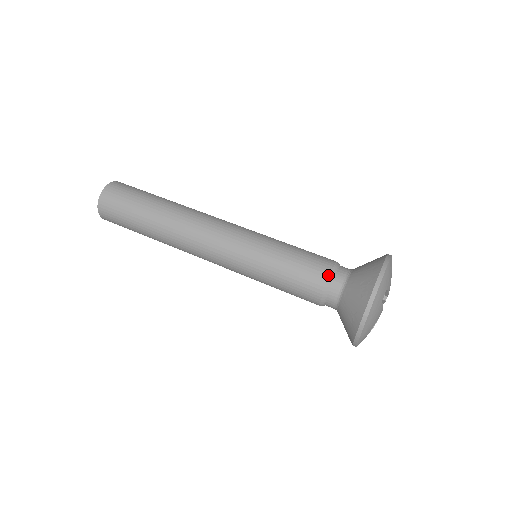
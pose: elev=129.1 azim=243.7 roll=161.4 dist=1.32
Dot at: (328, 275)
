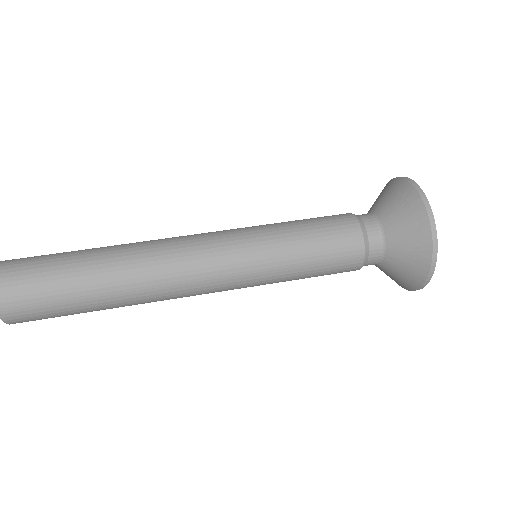
Dot at: (363, 250)
